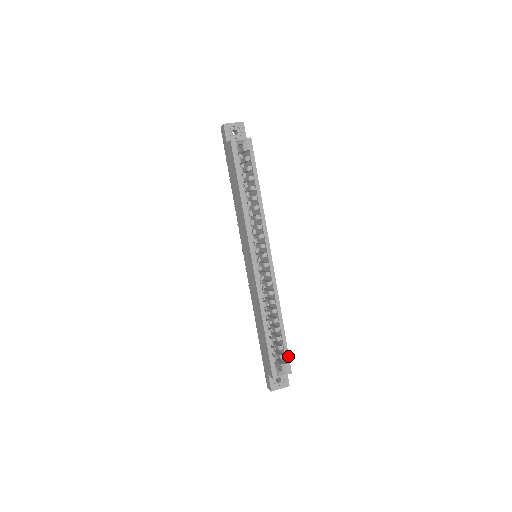
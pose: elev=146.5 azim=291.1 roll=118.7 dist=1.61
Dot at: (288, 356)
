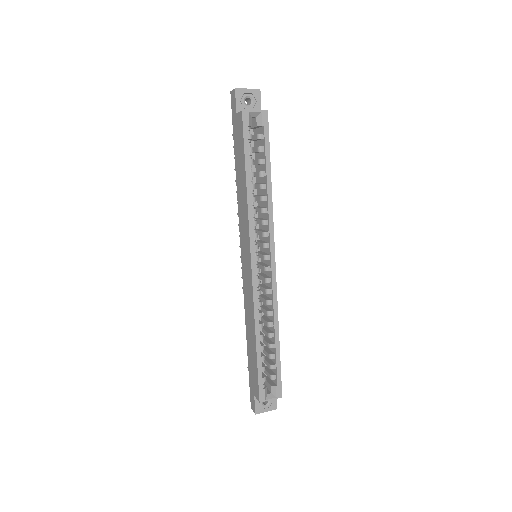
Dot at: (280, 377)
